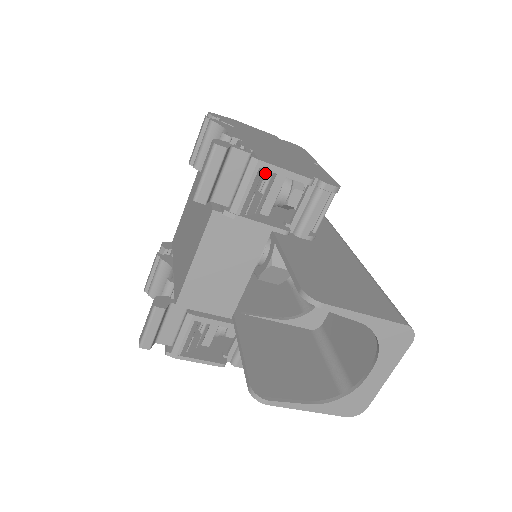
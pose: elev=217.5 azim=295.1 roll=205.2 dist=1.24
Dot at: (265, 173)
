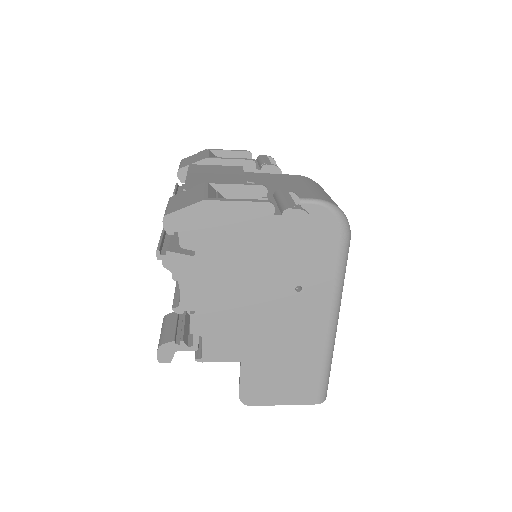
Dot at: occluded
